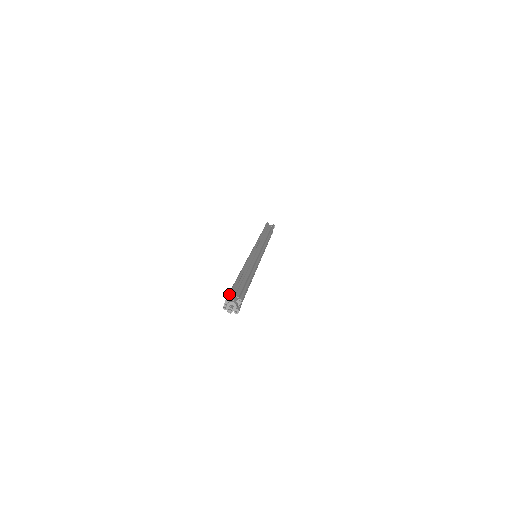
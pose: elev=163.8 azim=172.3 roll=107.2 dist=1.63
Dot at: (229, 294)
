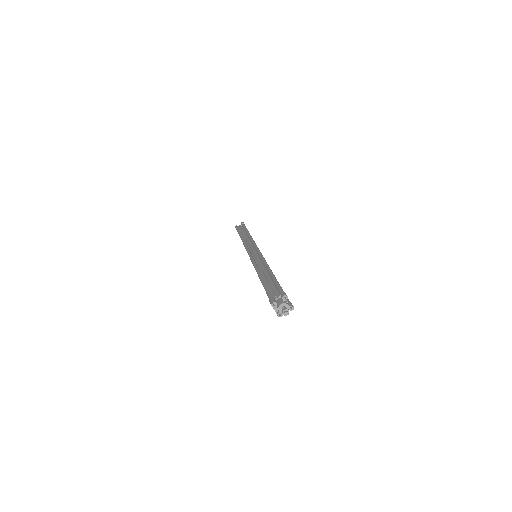
Dot at: (271, 302)
